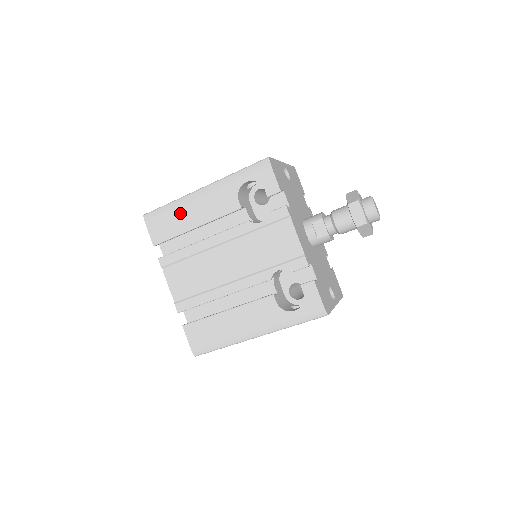
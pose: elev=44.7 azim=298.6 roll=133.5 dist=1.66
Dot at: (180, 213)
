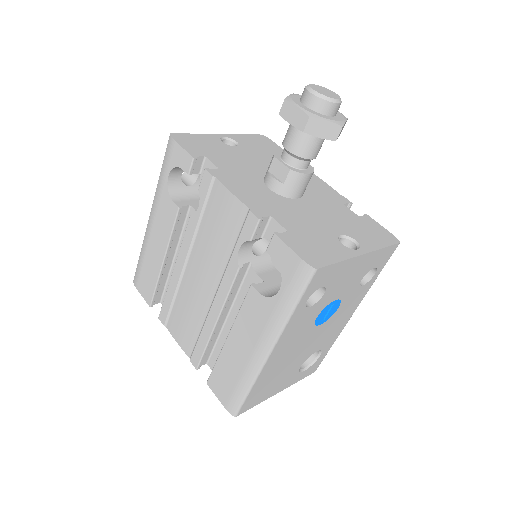
Dot at: (148, 256)
